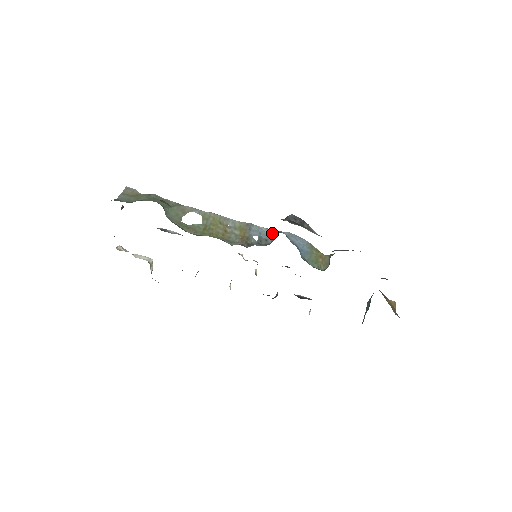
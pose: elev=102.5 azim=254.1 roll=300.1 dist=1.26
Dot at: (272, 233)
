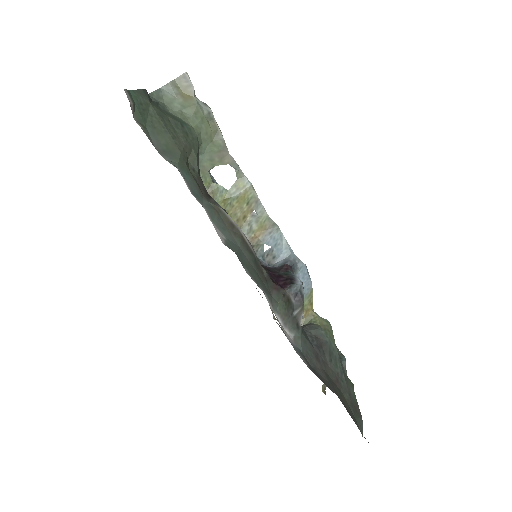
Dot at: (287, 254)
